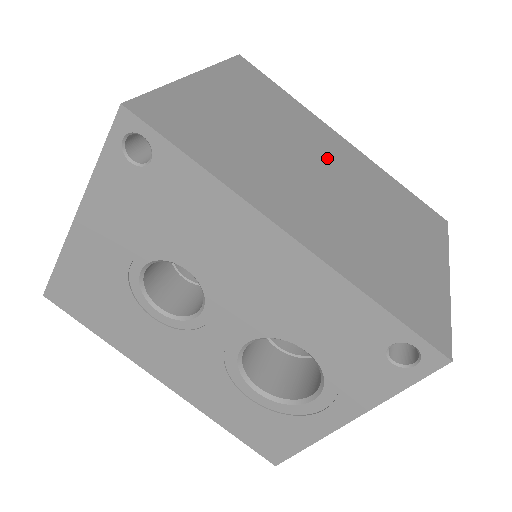
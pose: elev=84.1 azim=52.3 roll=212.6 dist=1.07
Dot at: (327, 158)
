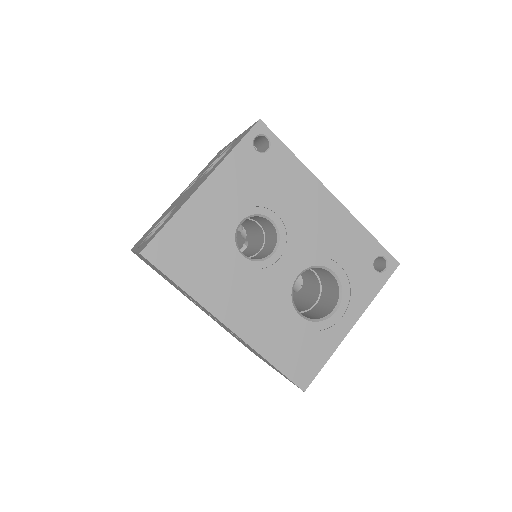
Dot at: occluded
